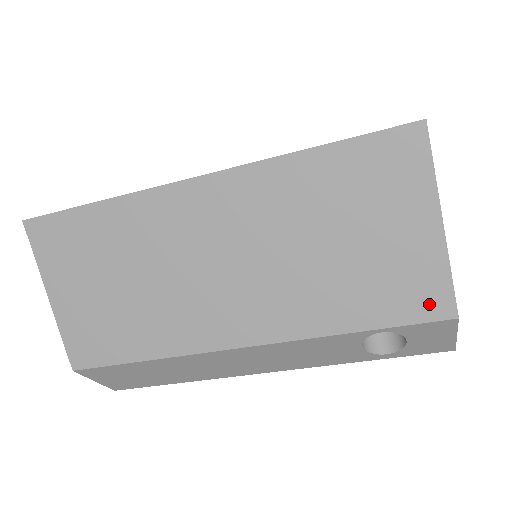
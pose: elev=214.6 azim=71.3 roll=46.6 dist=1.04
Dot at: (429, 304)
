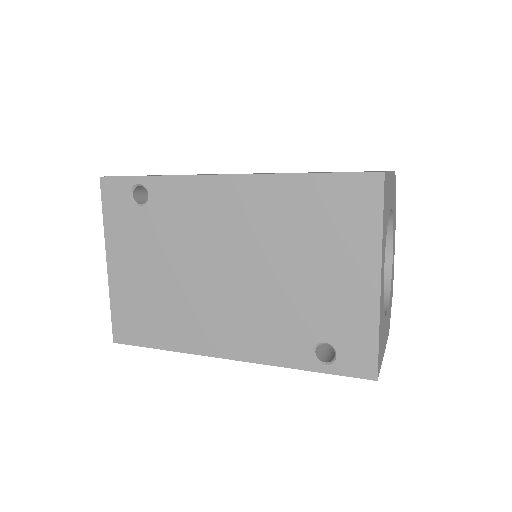
Dot at: occluded
